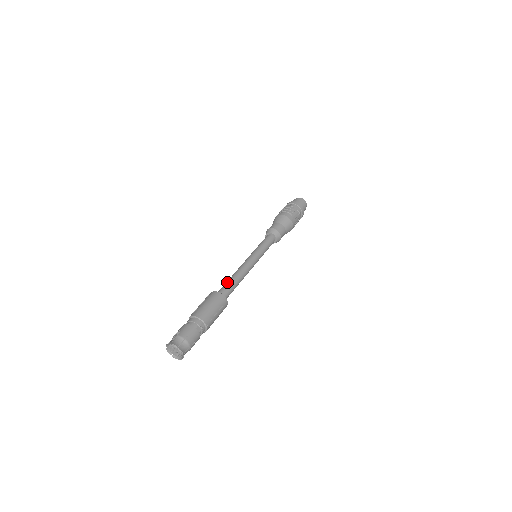
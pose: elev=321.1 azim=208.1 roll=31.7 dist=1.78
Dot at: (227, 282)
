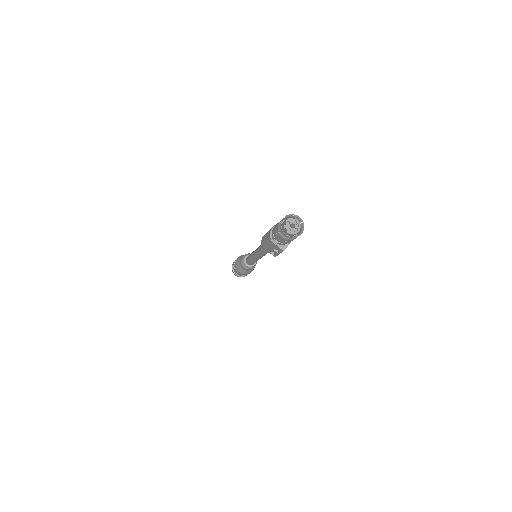
Dot at: occluded
